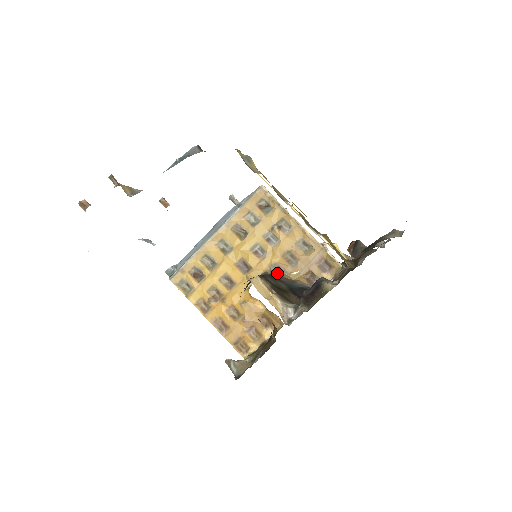
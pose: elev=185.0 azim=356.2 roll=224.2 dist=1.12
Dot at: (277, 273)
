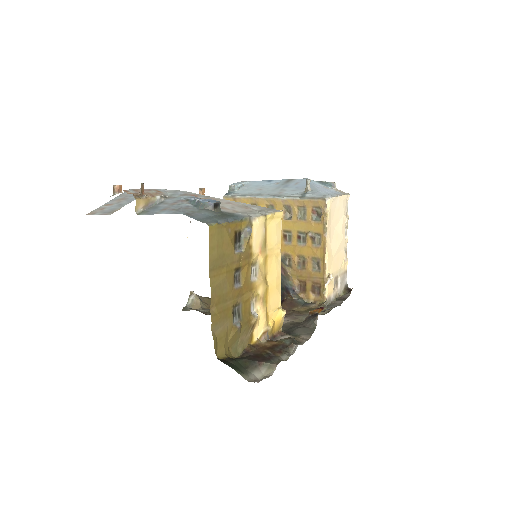
Dot at: (285, 262)
